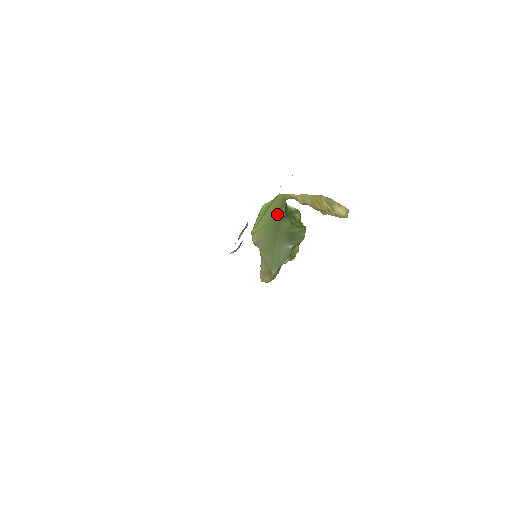
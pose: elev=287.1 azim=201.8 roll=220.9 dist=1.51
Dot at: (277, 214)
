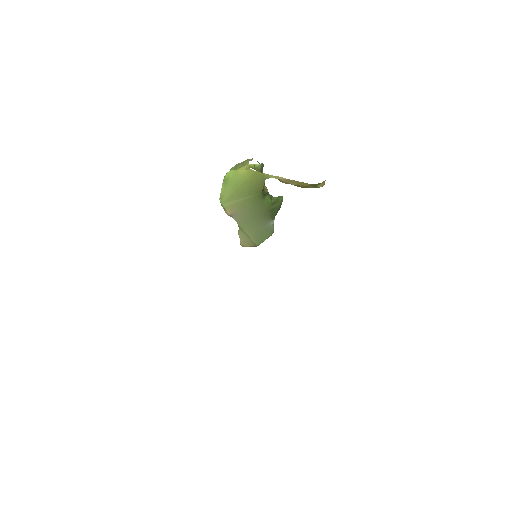
Dot at: (255, 192)
